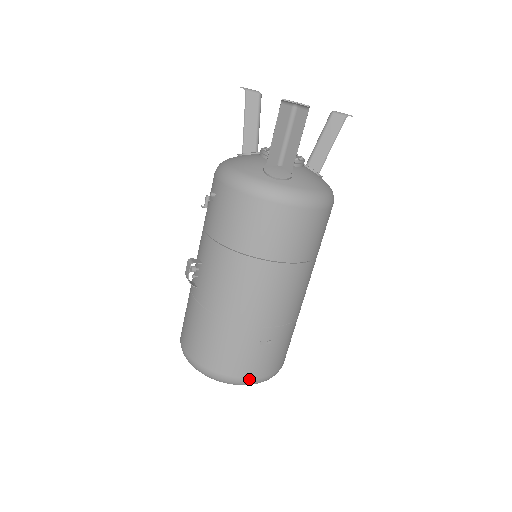
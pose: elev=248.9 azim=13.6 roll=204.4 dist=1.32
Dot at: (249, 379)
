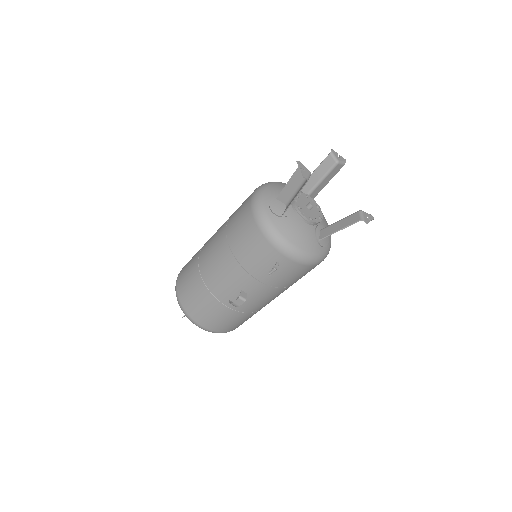
Dot at: occluded
